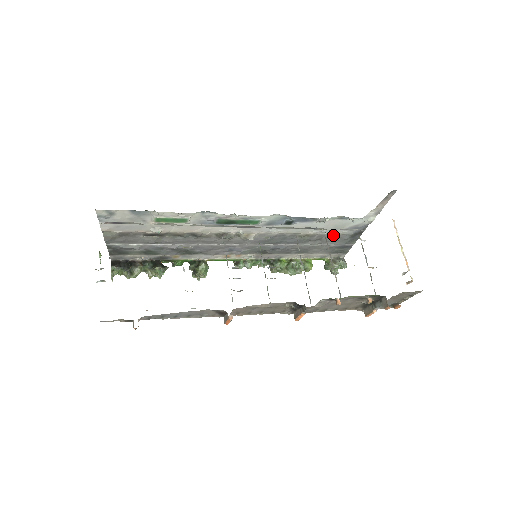
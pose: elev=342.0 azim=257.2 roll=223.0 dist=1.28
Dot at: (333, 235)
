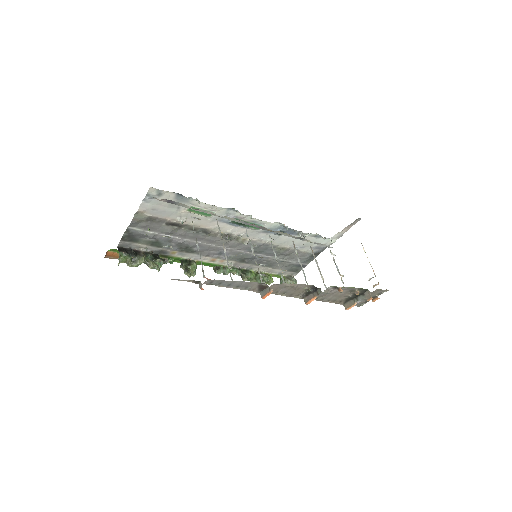
Dot at: (300, 252)
